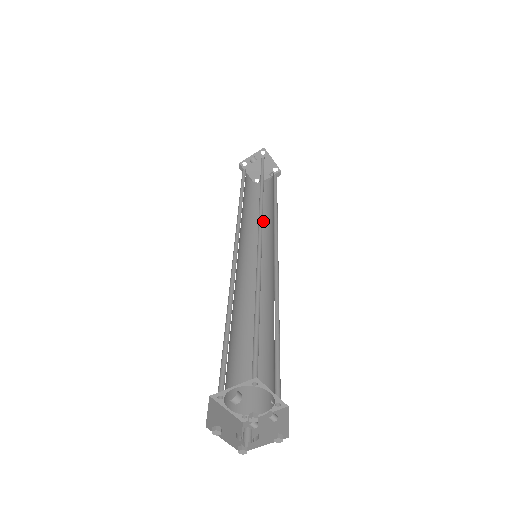
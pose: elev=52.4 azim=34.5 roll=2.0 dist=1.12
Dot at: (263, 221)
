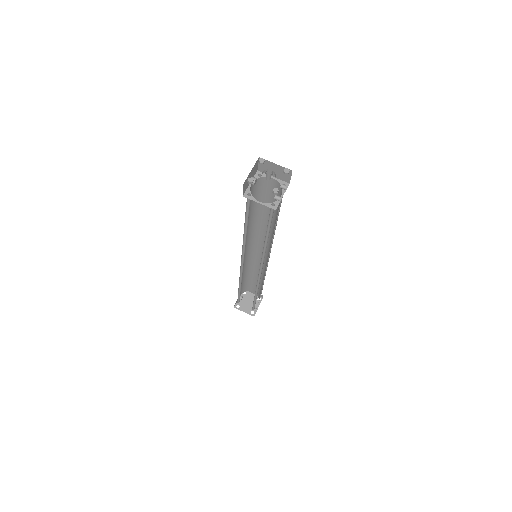
Dot at: occluded
